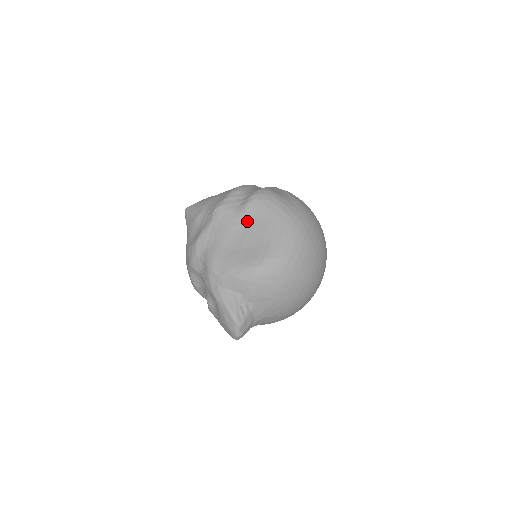
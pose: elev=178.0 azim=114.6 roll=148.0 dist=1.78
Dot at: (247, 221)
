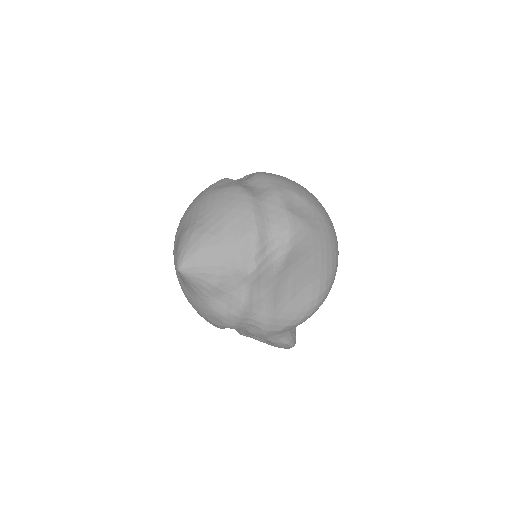
Dot at: (290, 269)
